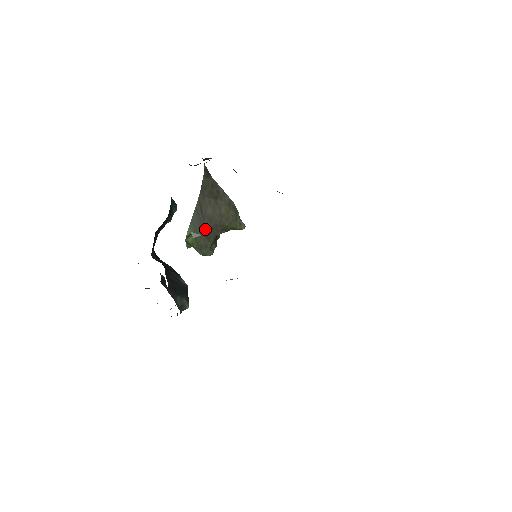
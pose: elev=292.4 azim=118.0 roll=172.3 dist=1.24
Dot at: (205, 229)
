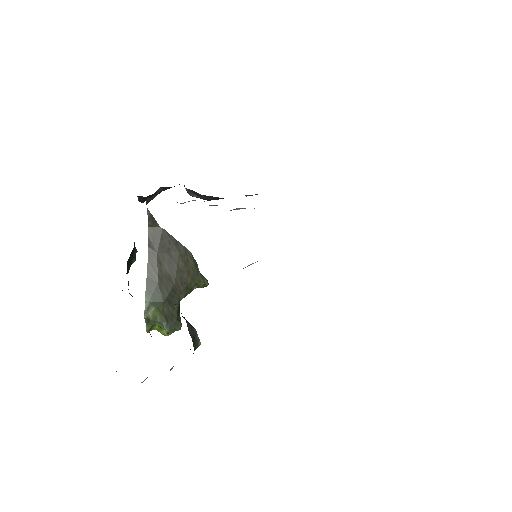
Dot at: (166, 293)
